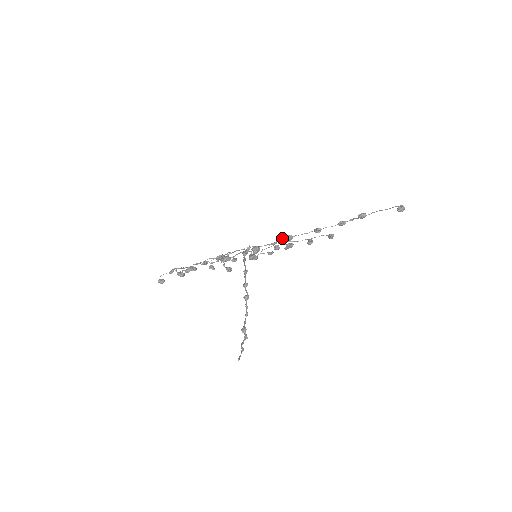
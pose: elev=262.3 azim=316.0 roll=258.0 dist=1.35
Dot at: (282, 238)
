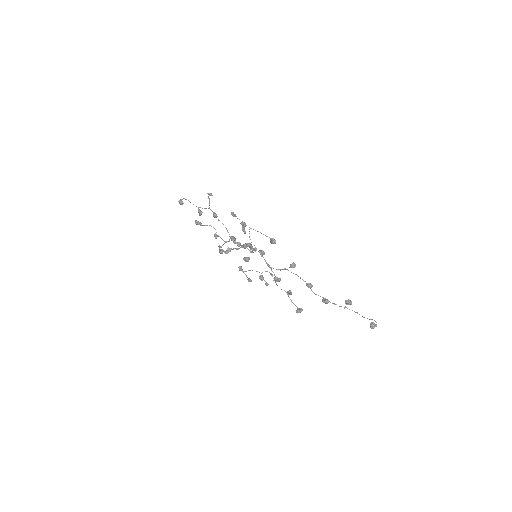
Dot at: (280, 269)
